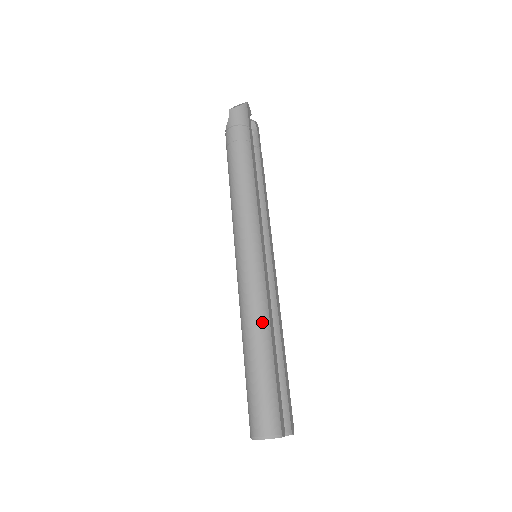
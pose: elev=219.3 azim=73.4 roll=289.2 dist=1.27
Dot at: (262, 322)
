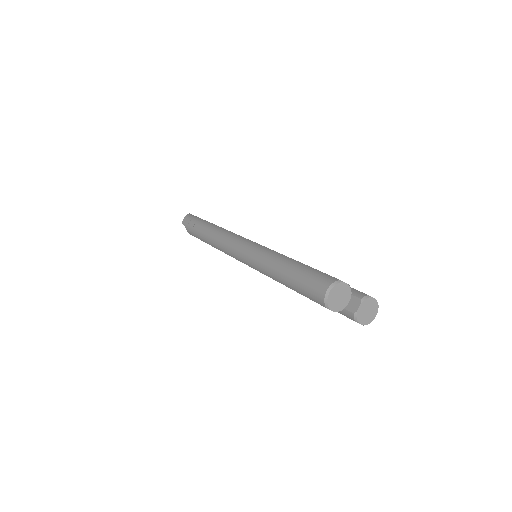
Dot at: (273, 256)
